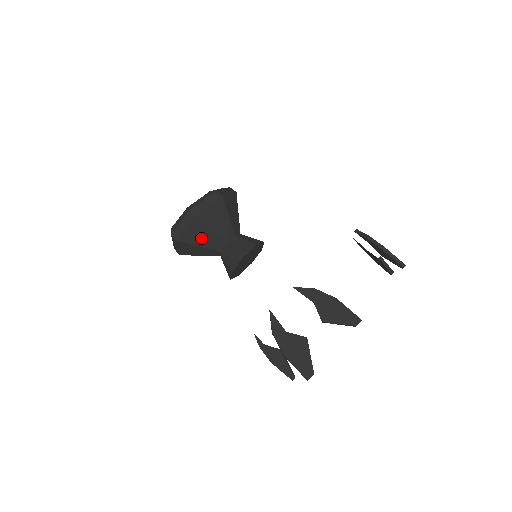
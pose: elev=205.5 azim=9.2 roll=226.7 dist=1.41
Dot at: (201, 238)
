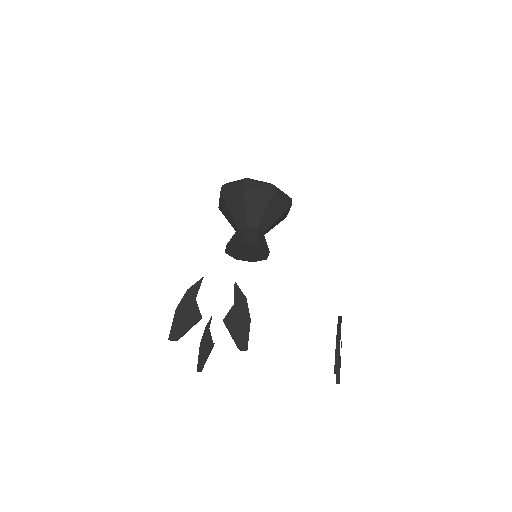
Dot at: (235, 205)
